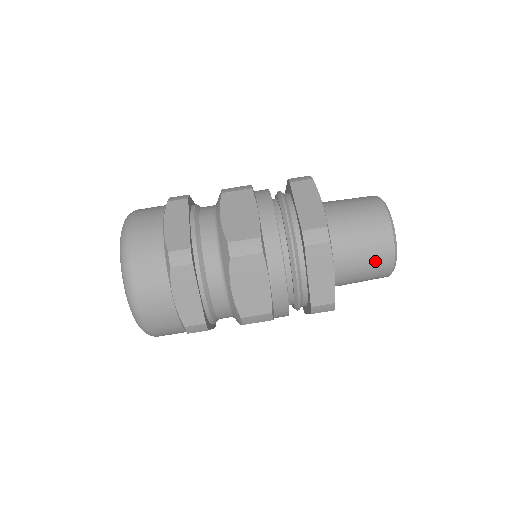
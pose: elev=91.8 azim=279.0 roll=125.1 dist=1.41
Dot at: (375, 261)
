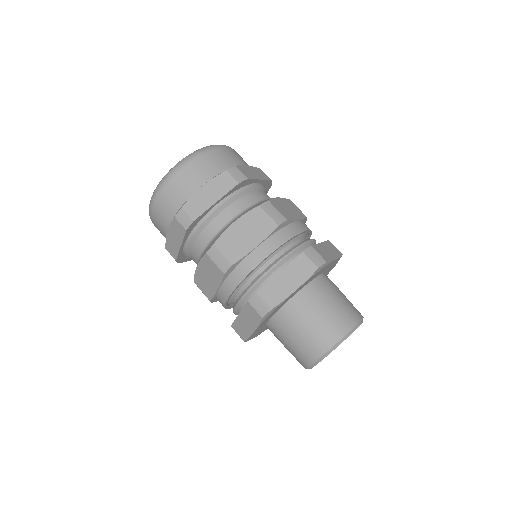
Dot at: (321, 331)
